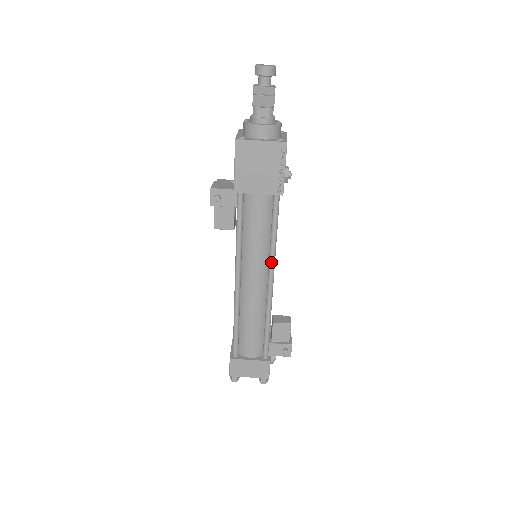
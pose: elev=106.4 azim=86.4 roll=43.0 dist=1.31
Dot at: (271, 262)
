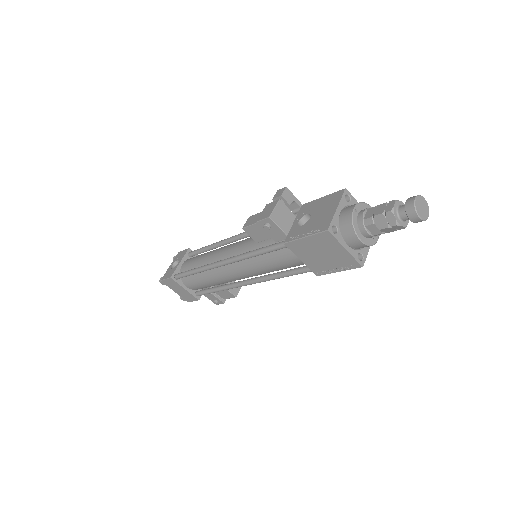
Dot at: (261, 280)
